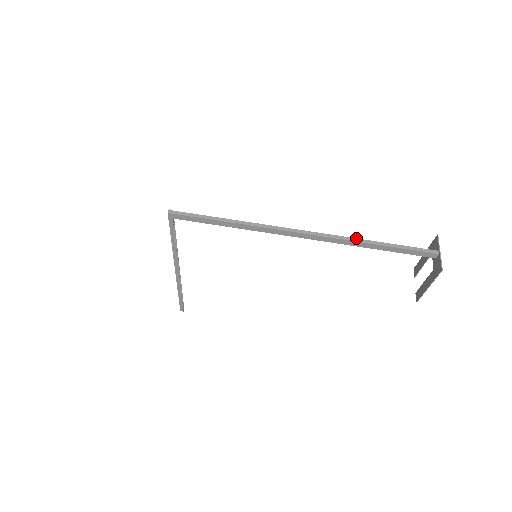
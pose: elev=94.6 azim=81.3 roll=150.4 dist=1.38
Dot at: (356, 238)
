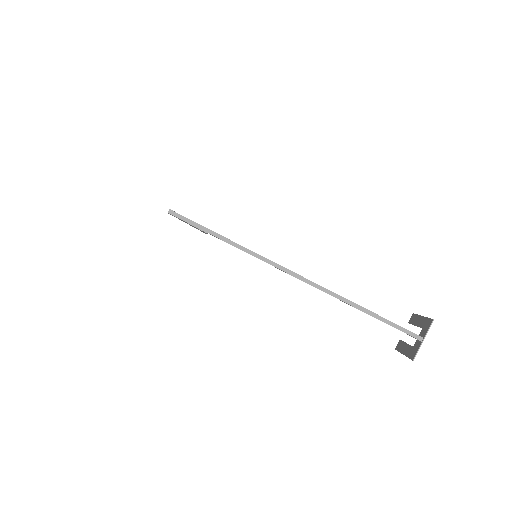
Dot at: occluded
